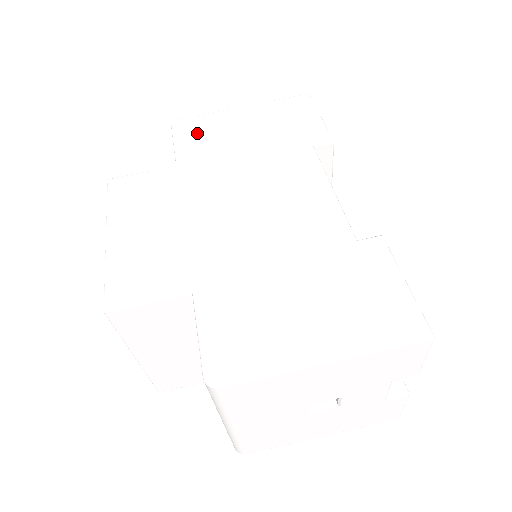
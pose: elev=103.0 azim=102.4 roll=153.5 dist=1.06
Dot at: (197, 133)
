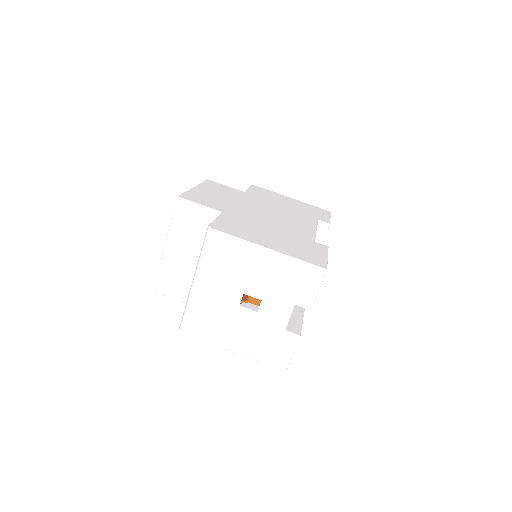
Dot at: (263, 192)
